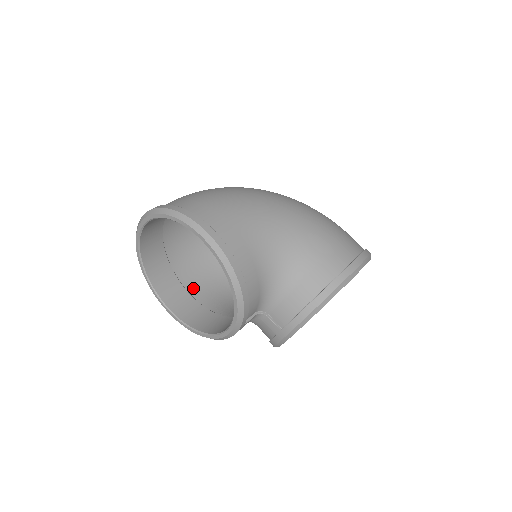
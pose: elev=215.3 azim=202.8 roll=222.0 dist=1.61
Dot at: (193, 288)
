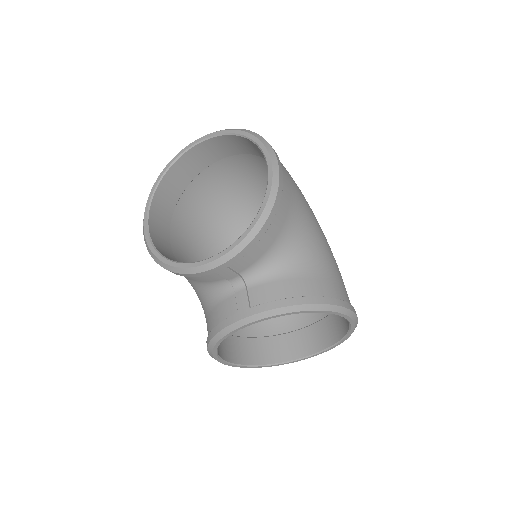
Dot at: (174, 242)
